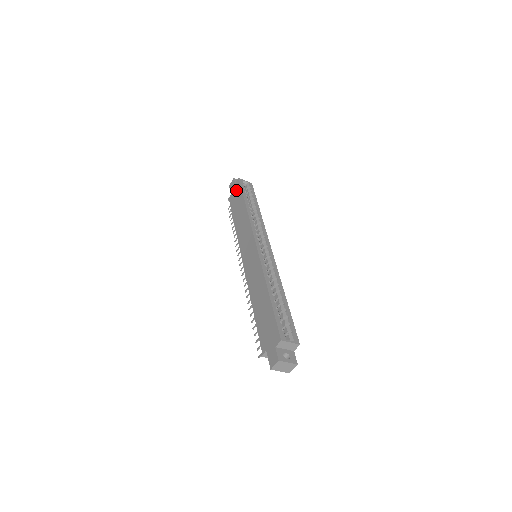
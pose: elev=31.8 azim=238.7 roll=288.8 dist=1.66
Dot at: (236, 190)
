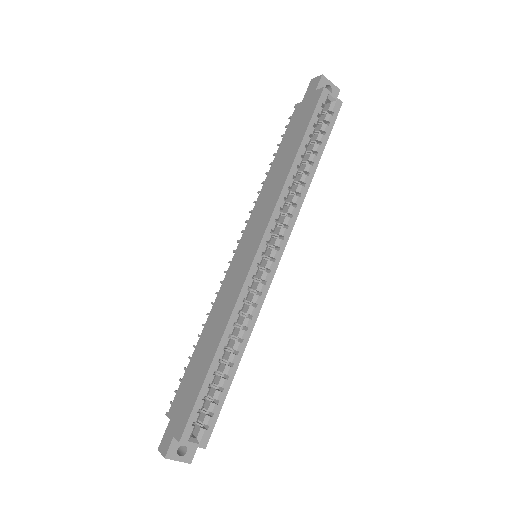
Dot at: (308, 107)
